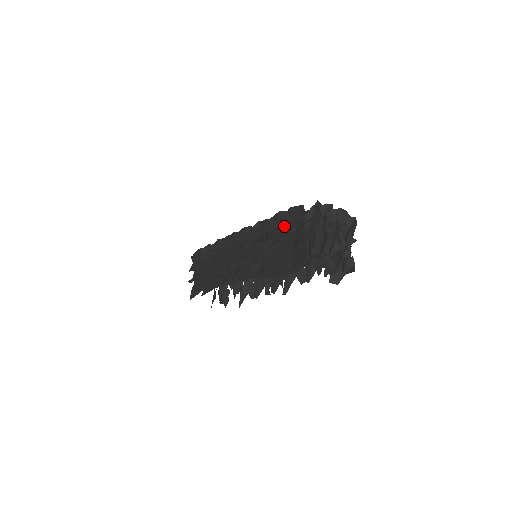
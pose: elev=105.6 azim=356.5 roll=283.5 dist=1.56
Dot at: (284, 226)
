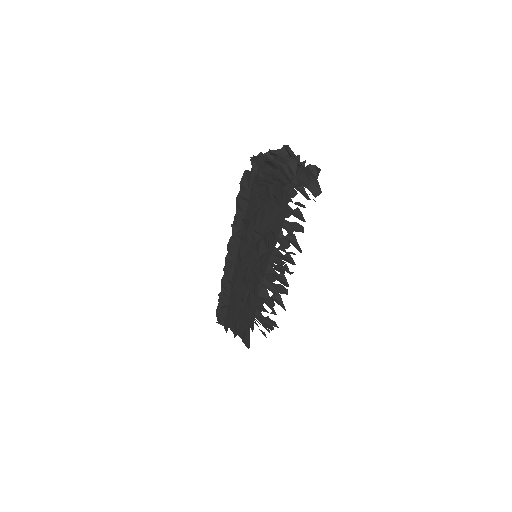
Dot at: (249, 200)
